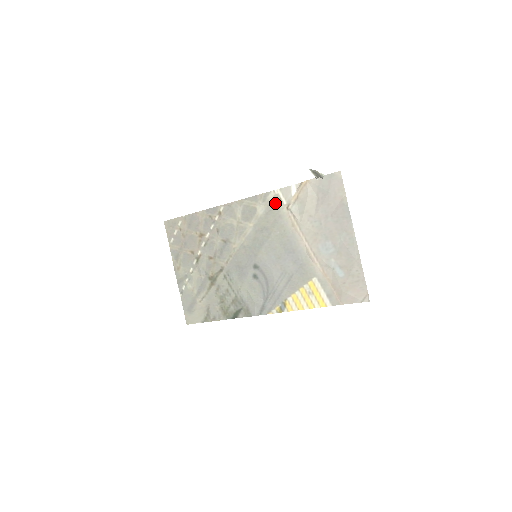
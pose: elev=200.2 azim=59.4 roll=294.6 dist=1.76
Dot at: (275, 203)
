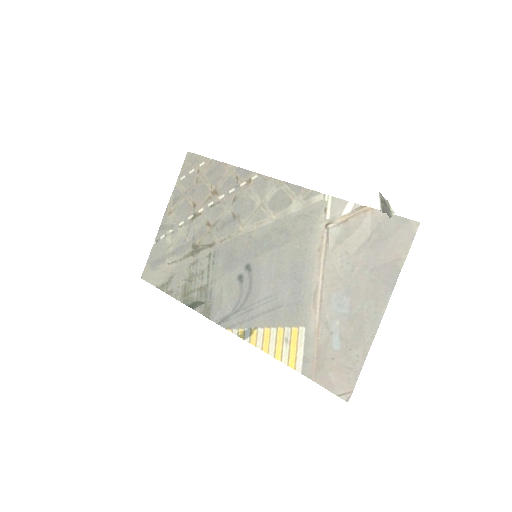
Dot at: (316, 210)
